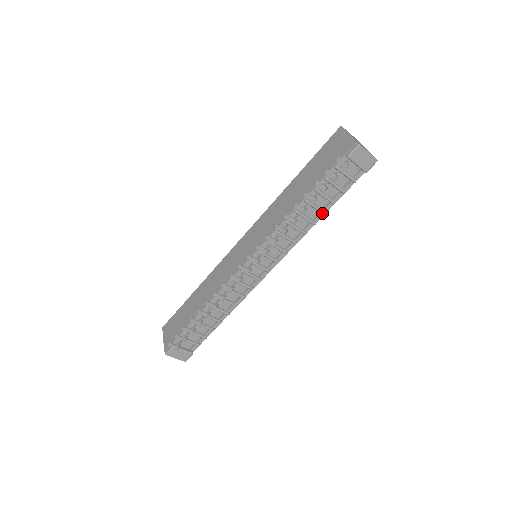
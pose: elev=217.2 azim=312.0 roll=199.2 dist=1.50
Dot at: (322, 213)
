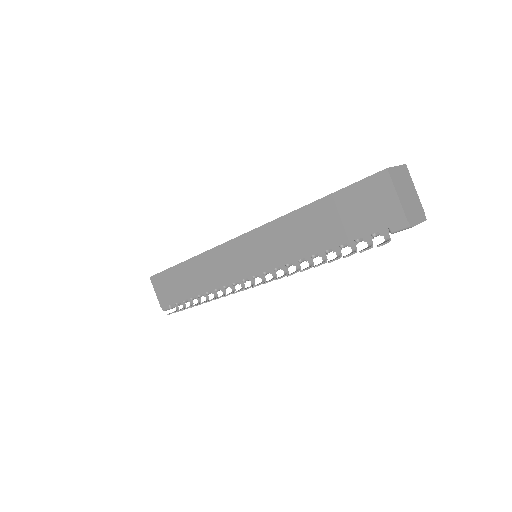
Dot at: occluded
